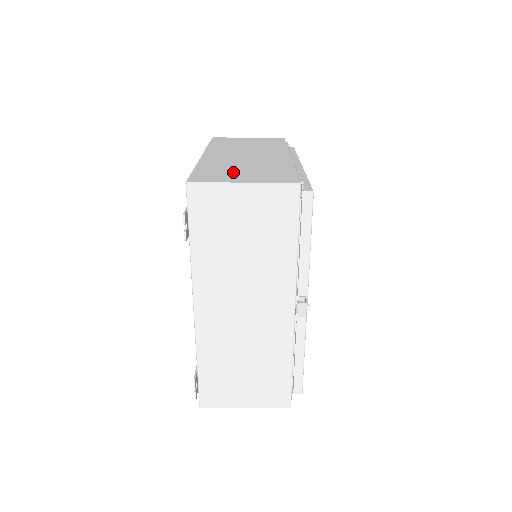
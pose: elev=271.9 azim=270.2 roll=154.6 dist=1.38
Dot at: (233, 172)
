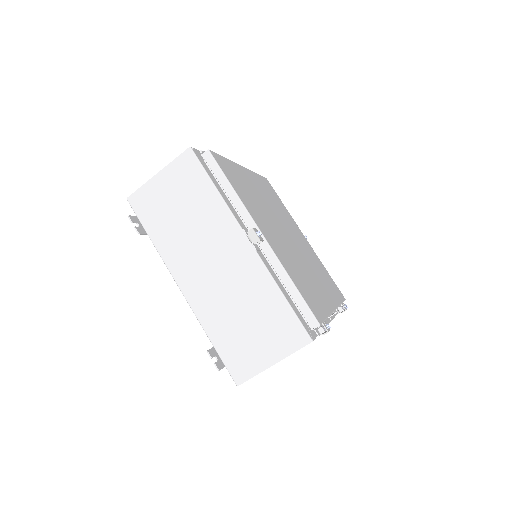
Dot at: occluded
